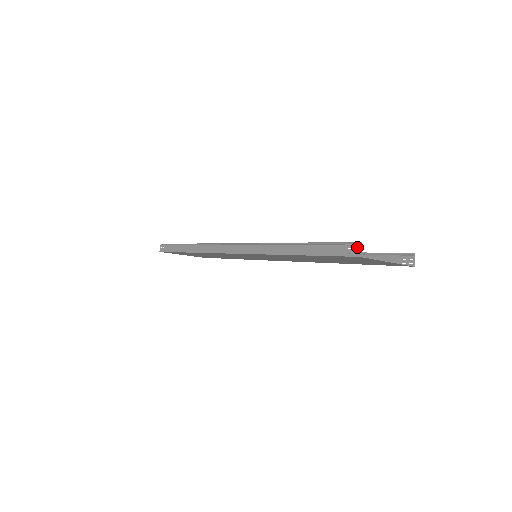
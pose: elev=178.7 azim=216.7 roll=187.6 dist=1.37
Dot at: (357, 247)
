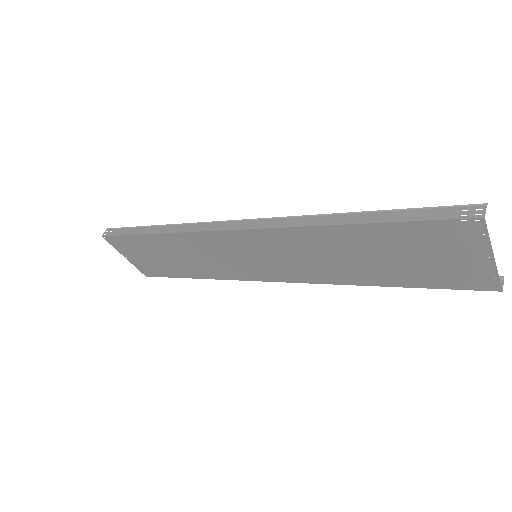
Dot at: (480, 207)
